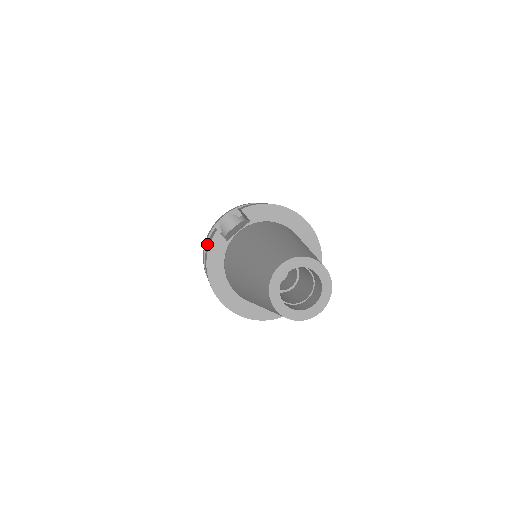
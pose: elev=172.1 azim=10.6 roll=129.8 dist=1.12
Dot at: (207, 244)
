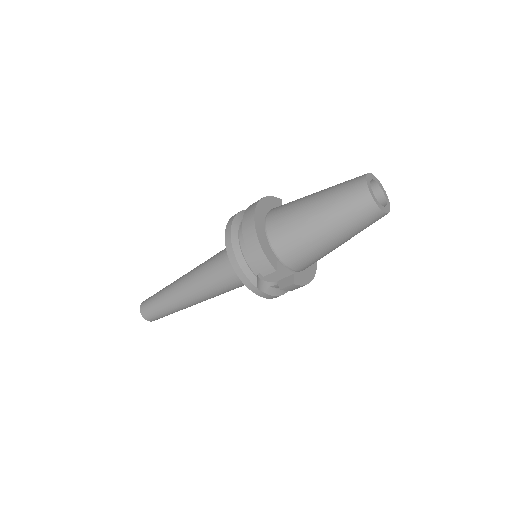
Dot at: occluded
